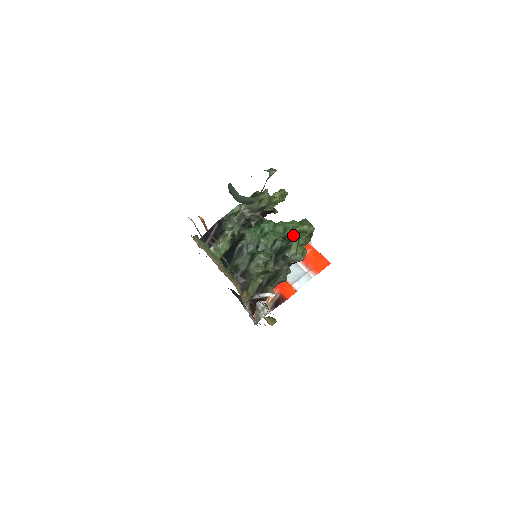
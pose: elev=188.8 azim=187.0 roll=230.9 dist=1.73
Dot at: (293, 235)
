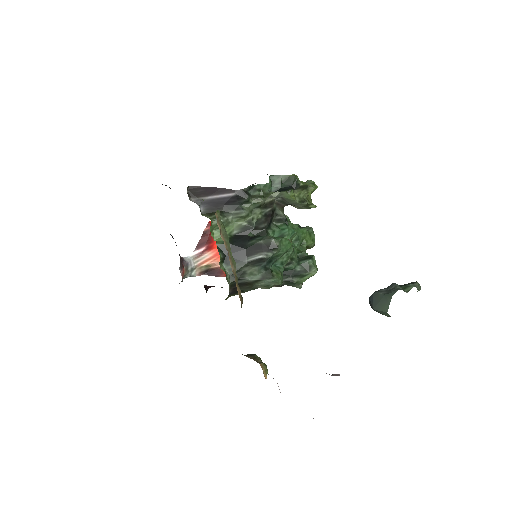
Dot at: (313, 266)
